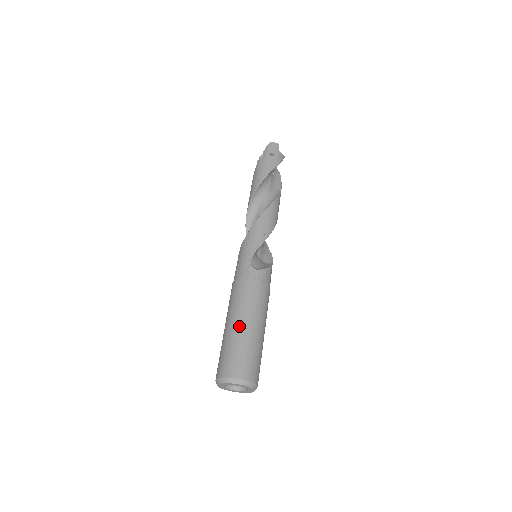
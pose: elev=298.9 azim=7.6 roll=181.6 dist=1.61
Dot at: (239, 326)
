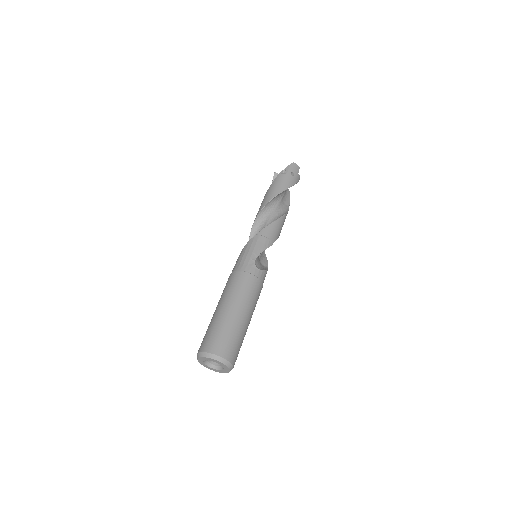
Dot at: (234, 313)
